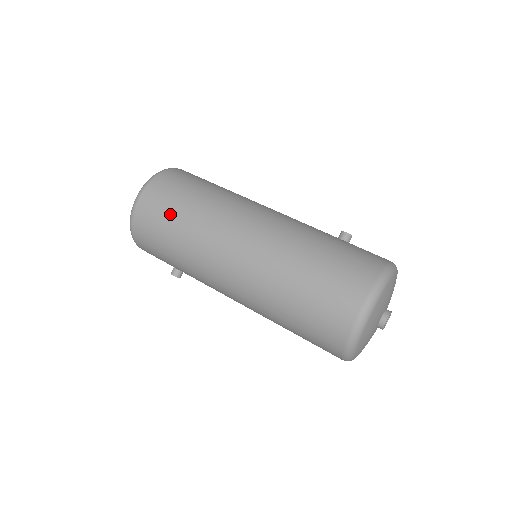
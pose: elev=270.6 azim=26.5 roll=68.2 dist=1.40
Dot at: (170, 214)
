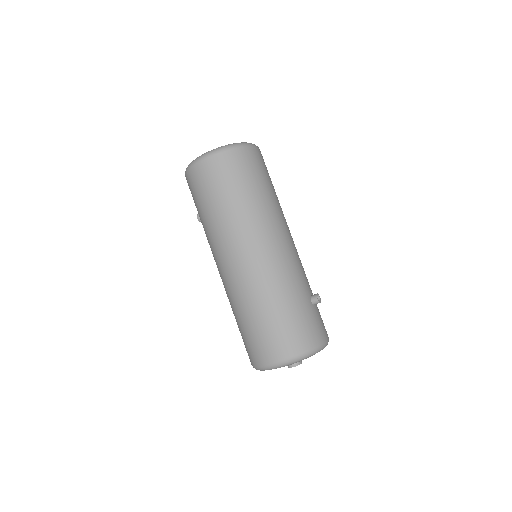
Dot at: (214, 194)
